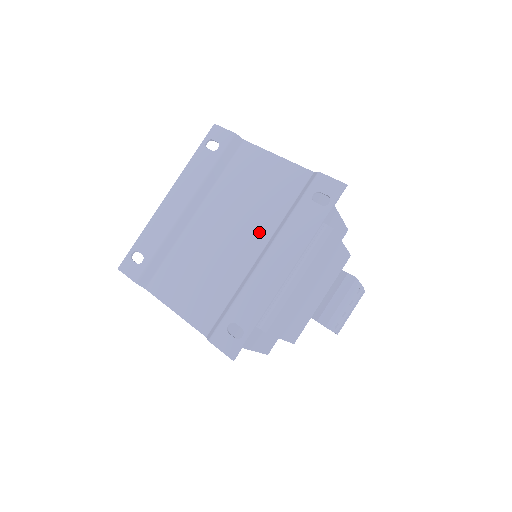
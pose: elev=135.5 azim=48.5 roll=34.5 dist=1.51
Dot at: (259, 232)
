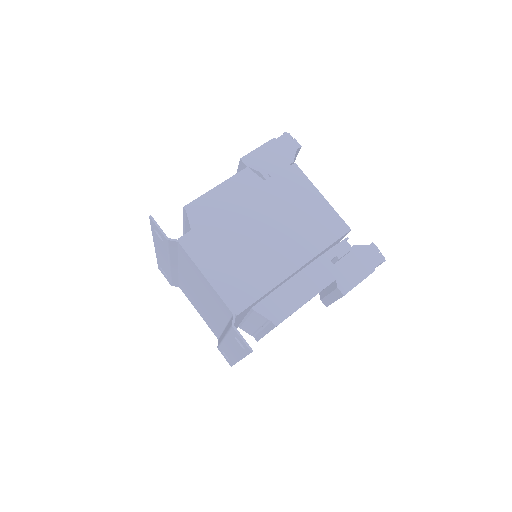
Dot at: (218, 317)
